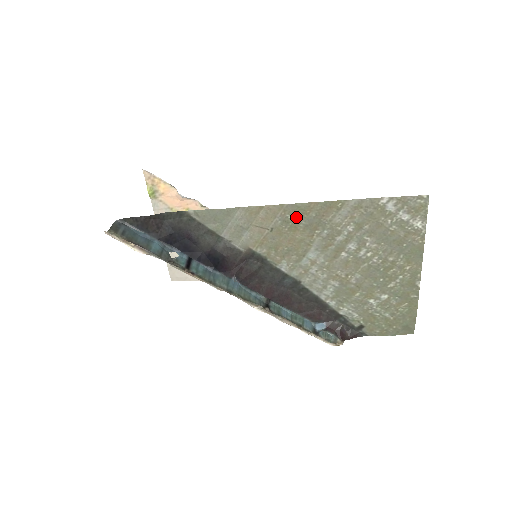
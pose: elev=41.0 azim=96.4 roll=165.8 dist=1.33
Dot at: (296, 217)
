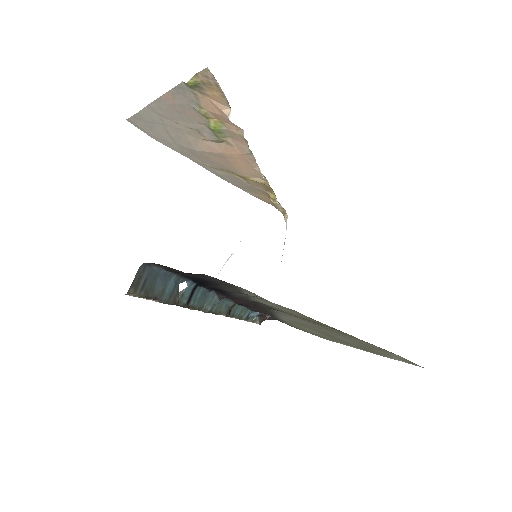
Dot at: (329, 327)
